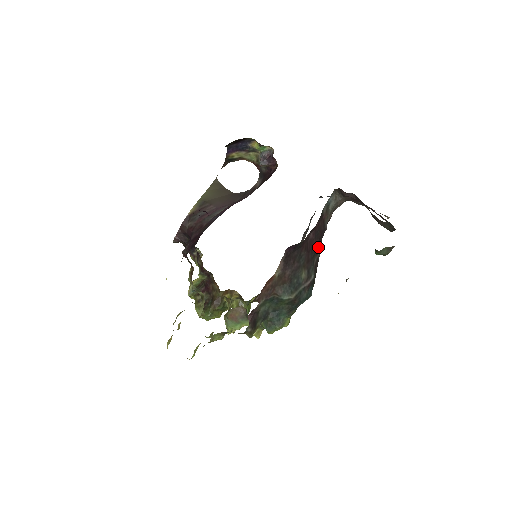
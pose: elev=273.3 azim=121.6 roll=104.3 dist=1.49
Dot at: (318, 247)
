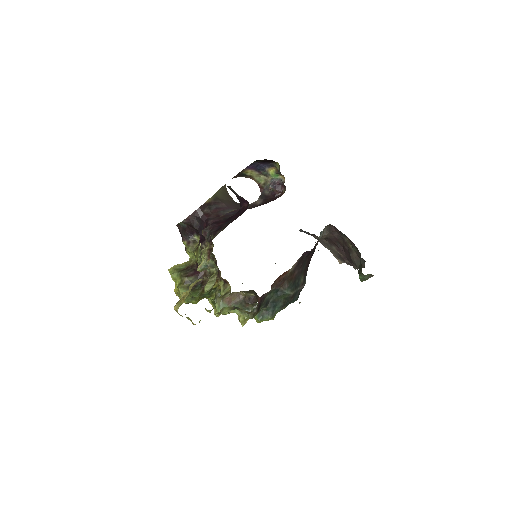
Dot at: (309, 263)
